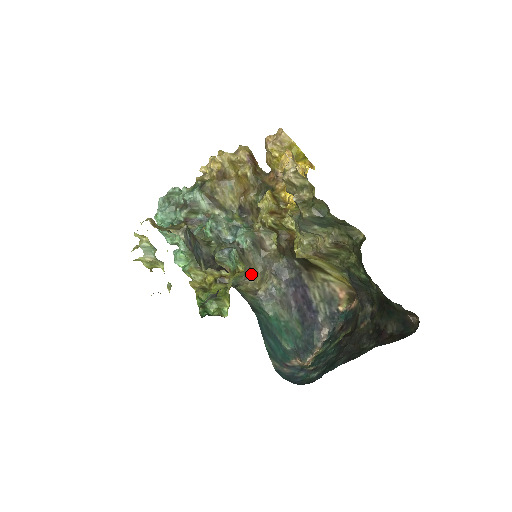
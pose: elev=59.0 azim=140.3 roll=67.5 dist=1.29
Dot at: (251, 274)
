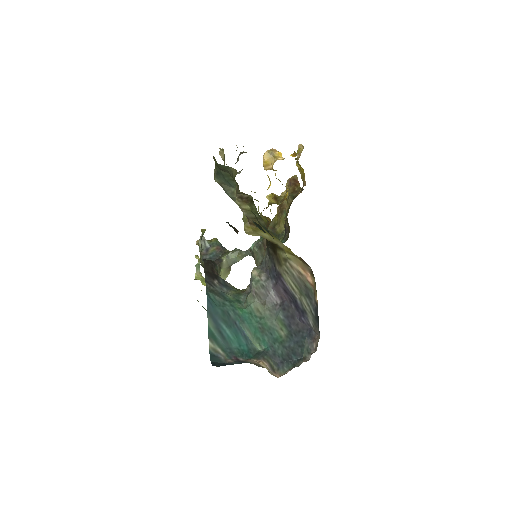
Dot at: occluded
